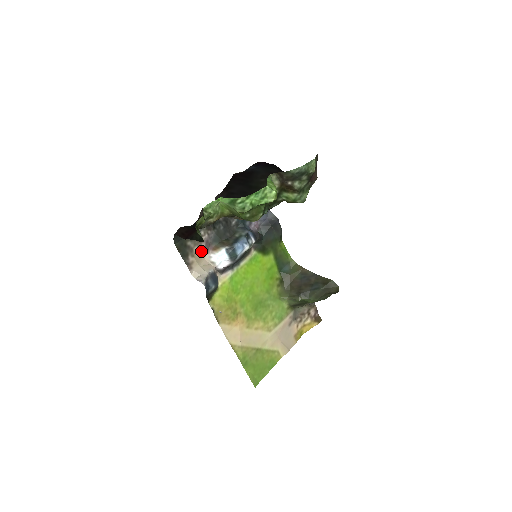
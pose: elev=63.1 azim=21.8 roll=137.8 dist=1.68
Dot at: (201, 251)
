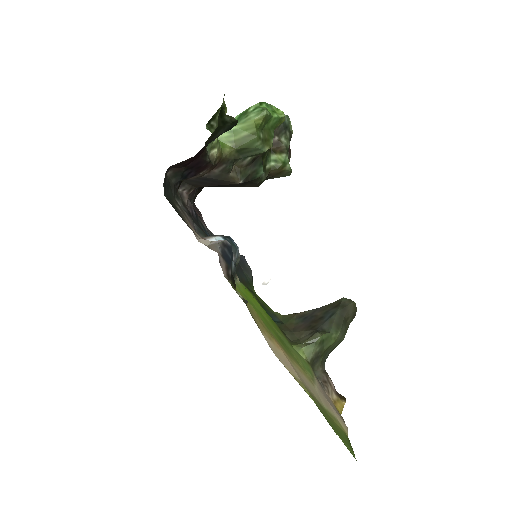
Dot at: occluded
